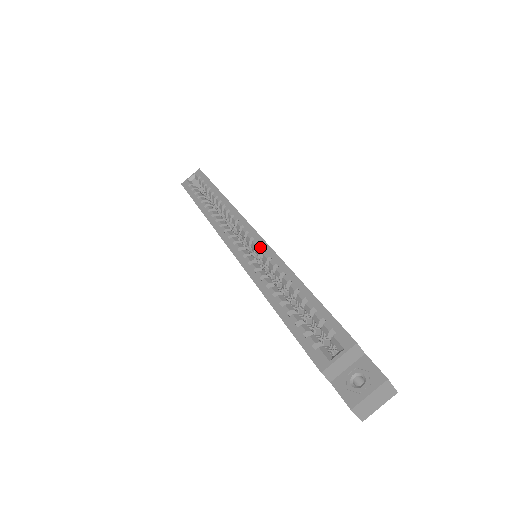
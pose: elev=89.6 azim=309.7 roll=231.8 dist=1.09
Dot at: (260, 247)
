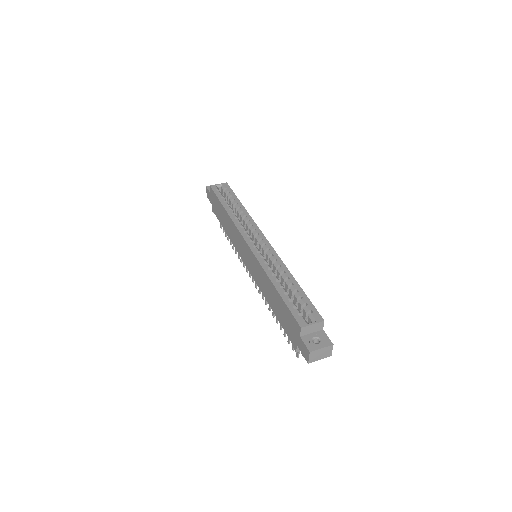
Dot at: (270, 251)
